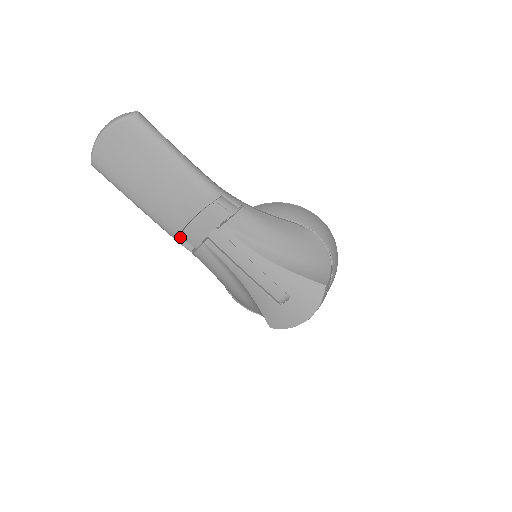
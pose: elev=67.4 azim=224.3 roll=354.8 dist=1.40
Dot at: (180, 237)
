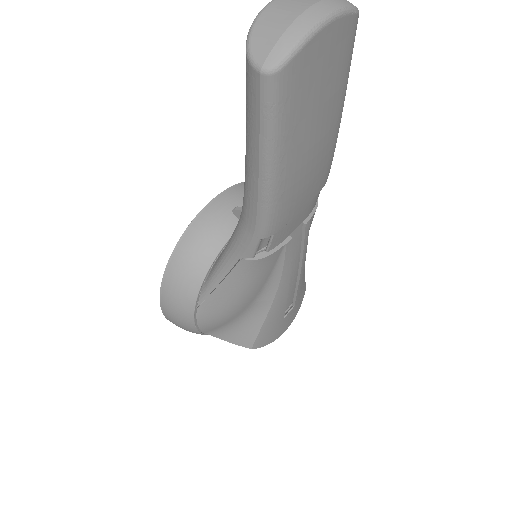
Dot at: occluded
